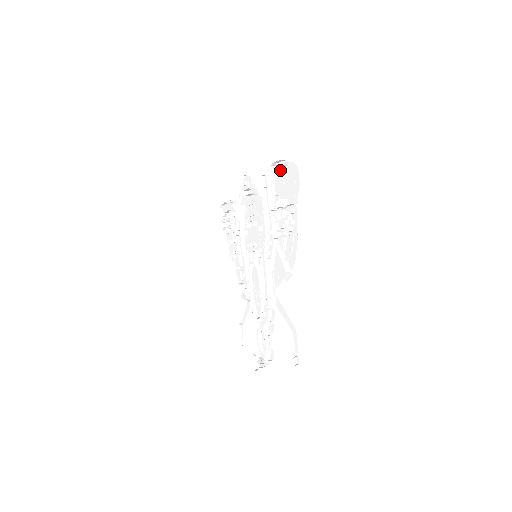
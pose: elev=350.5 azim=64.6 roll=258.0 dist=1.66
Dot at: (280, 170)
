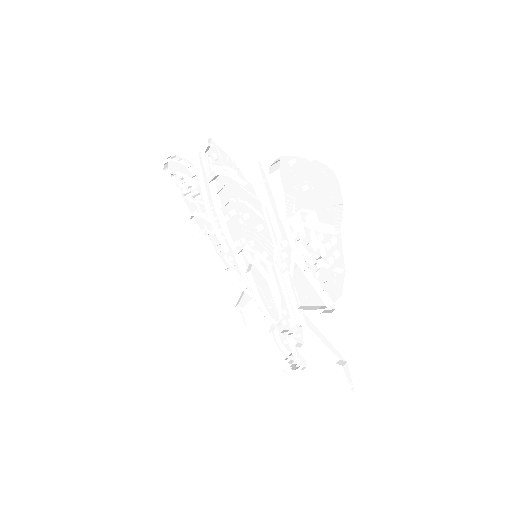
Dot at: occluded
